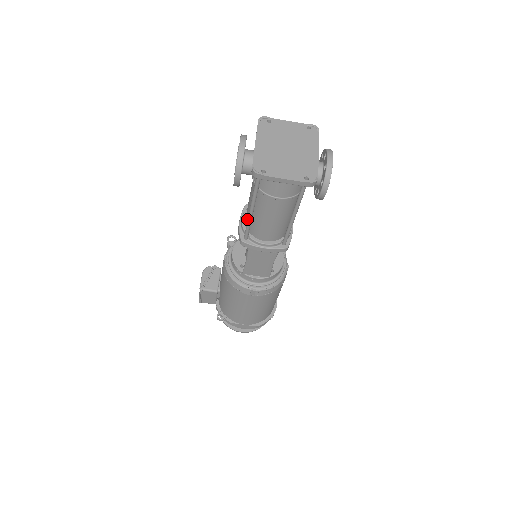
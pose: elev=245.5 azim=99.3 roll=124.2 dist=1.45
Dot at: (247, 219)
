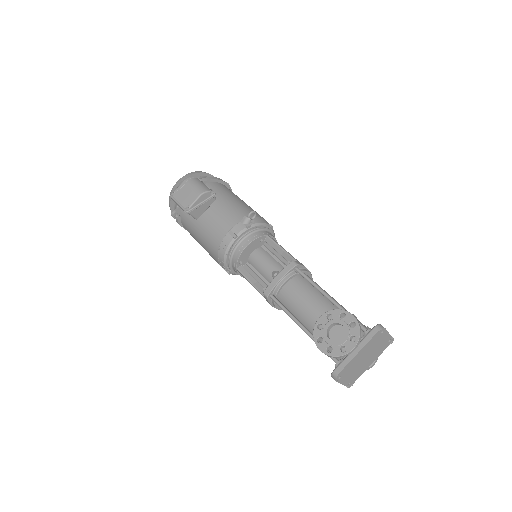
Dot at: (288, 298)
